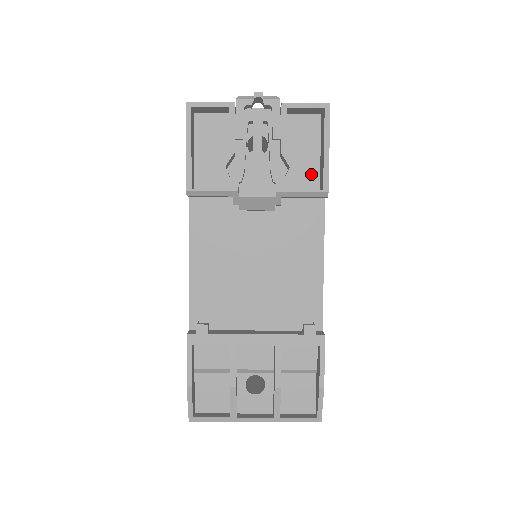
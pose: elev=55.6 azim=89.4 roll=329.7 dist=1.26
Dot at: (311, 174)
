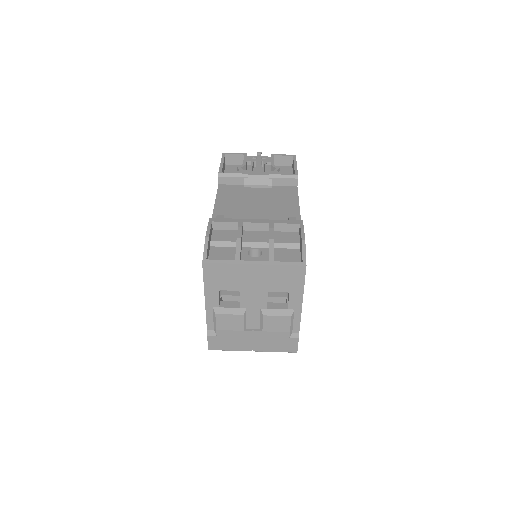
Dot at: occluded
